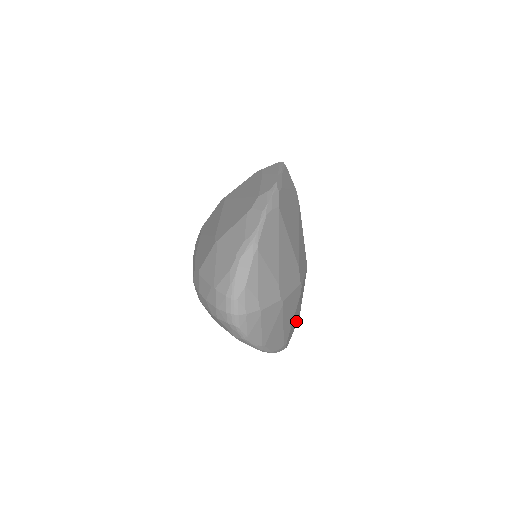
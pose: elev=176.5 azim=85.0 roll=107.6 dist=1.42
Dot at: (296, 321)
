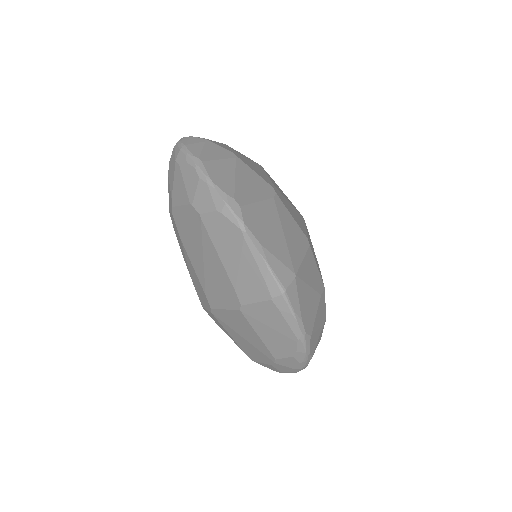
Dot at: (279, 252)
